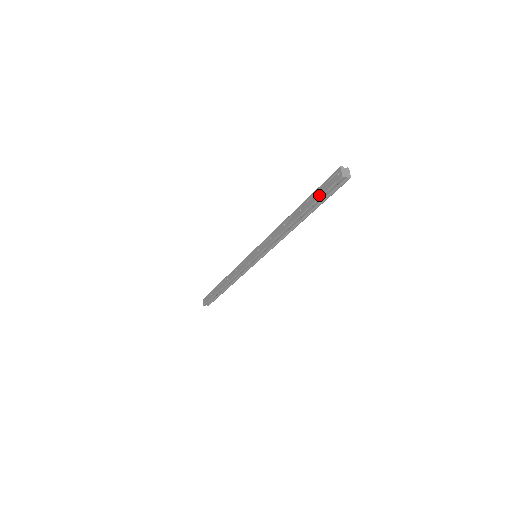
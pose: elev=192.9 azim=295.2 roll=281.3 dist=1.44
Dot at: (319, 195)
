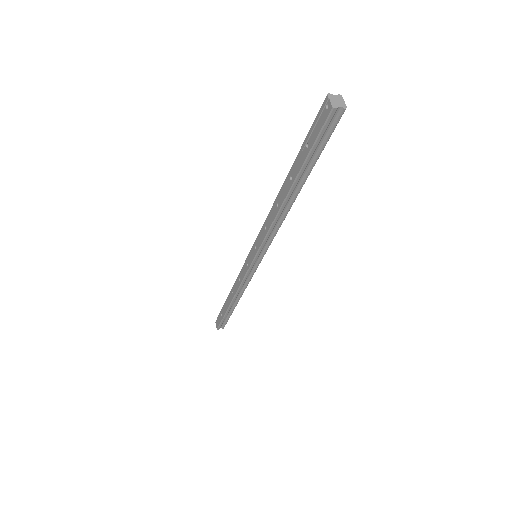
Dot at: (308, 148)
